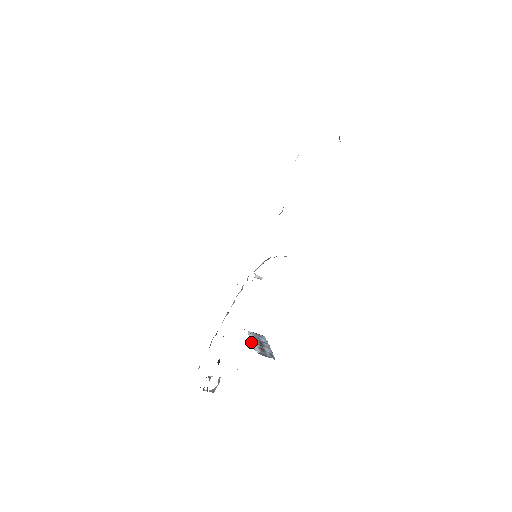
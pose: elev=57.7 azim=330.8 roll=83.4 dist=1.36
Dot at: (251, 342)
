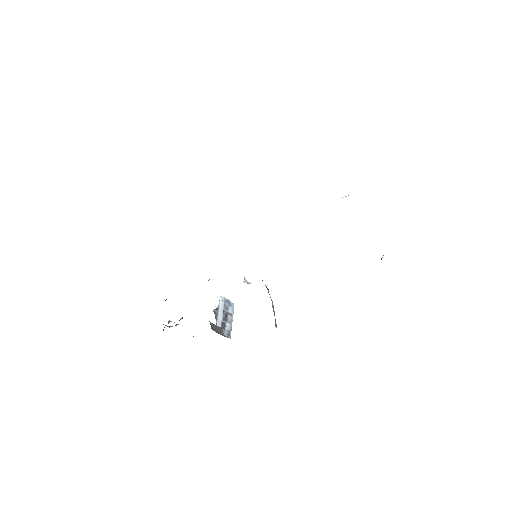
Dot at: (217, 314)
